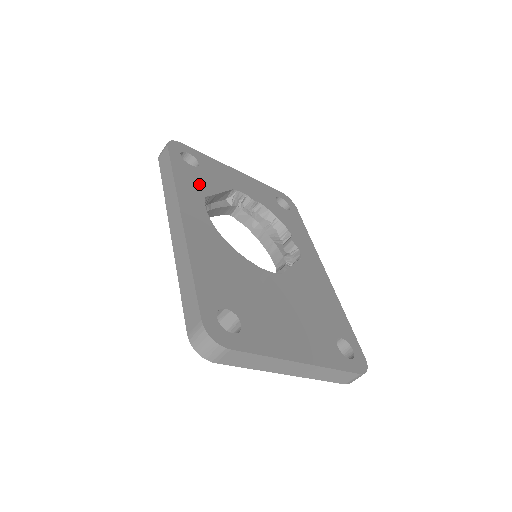
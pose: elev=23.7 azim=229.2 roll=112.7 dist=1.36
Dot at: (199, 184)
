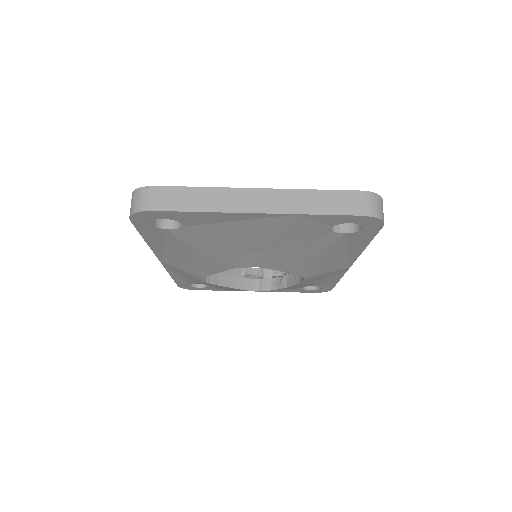
Dot at: occluded
